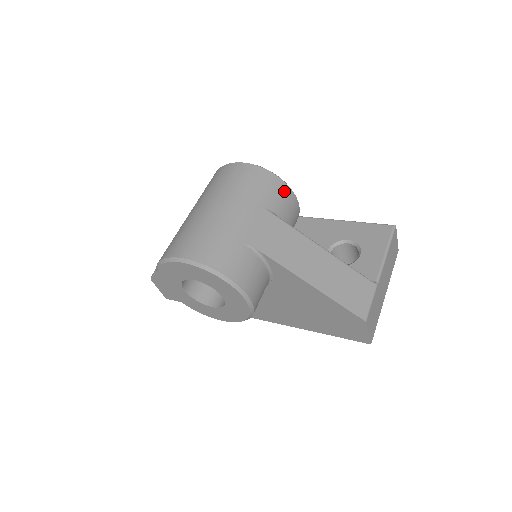
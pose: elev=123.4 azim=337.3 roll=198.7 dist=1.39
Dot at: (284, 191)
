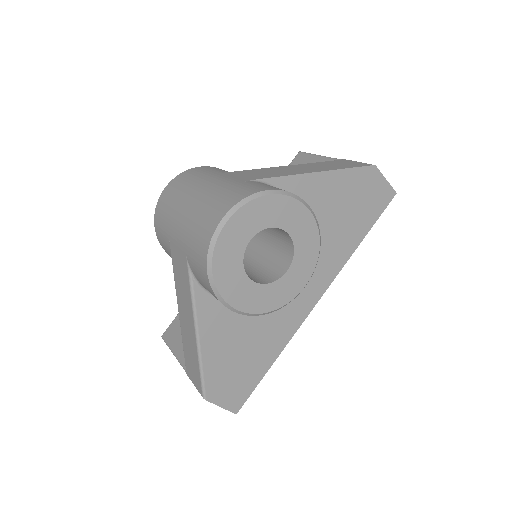
Dot at: occluded
